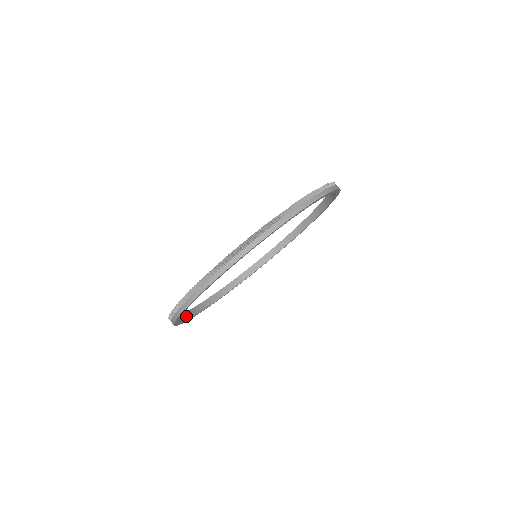
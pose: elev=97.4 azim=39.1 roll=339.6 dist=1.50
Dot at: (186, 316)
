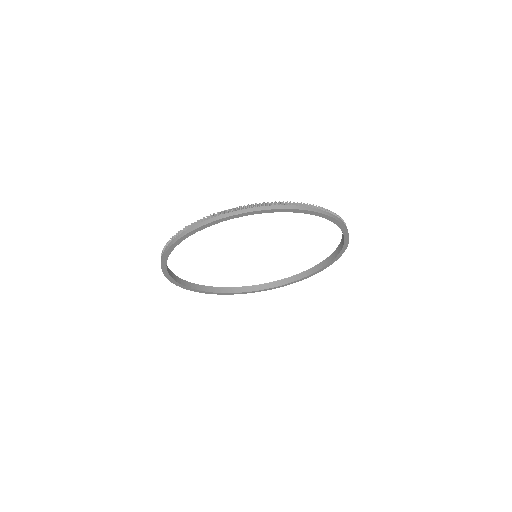
Dot at: (168, 269)
